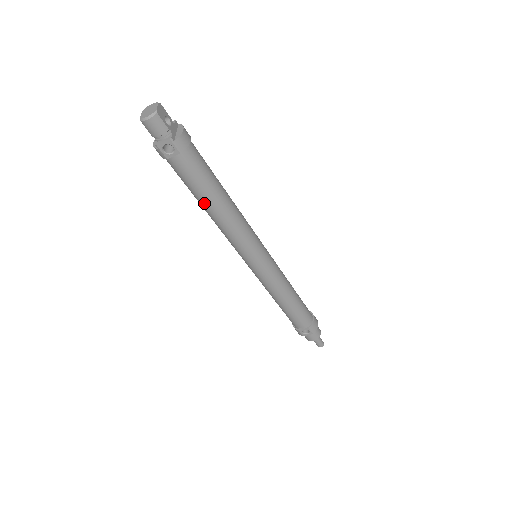
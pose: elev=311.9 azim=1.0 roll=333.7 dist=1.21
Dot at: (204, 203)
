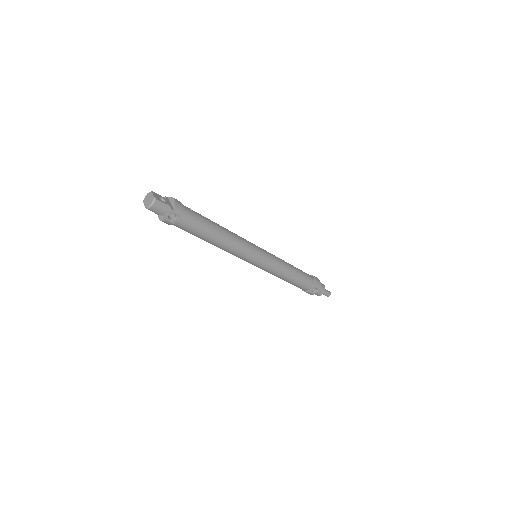
Dot at: (208, 239)
